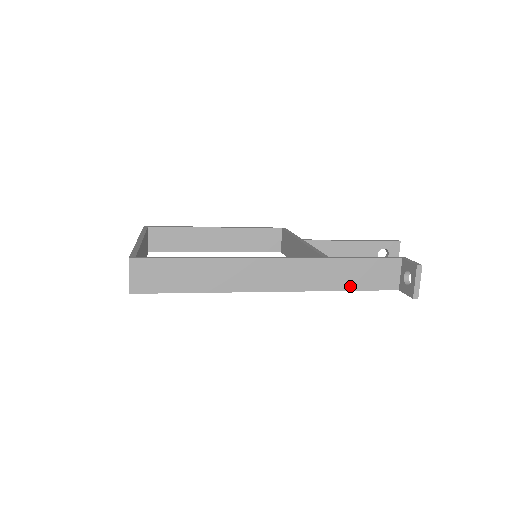
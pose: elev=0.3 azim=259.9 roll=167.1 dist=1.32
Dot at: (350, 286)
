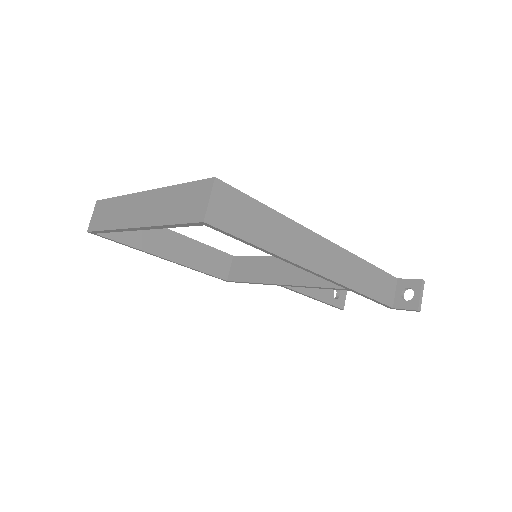
Dot at: (368, 292)
